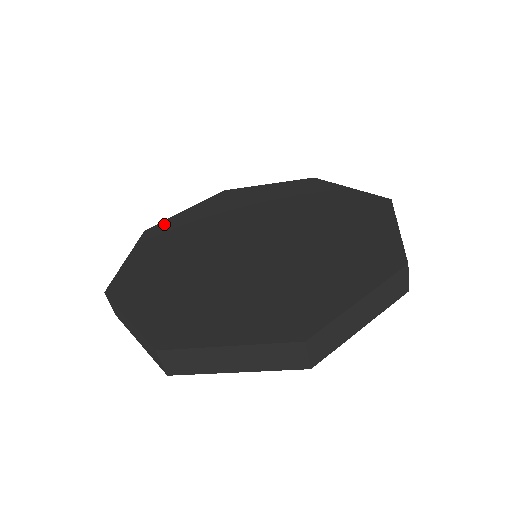
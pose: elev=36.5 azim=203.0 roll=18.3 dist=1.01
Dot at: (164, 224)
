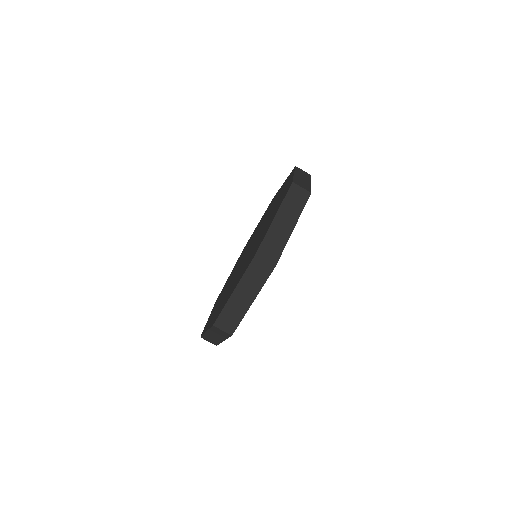
Dot at: occluded
